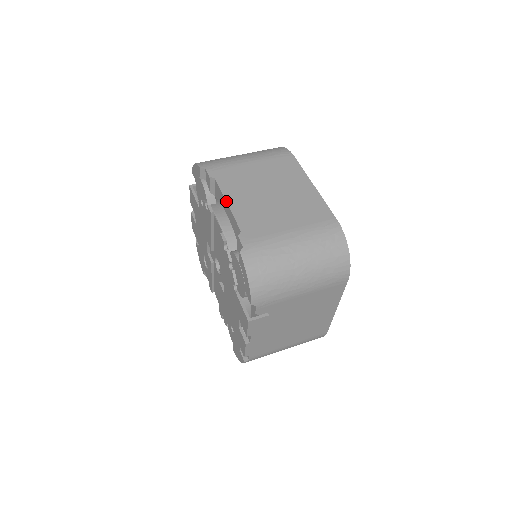
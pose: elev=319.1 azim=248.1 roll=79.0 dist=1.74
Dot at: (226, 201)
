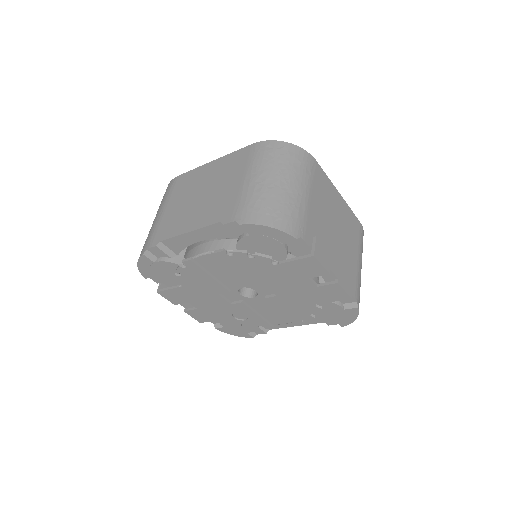
Dot at: (186, 233)
